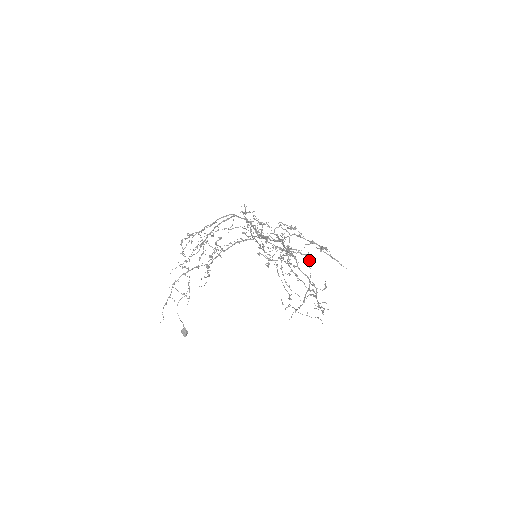
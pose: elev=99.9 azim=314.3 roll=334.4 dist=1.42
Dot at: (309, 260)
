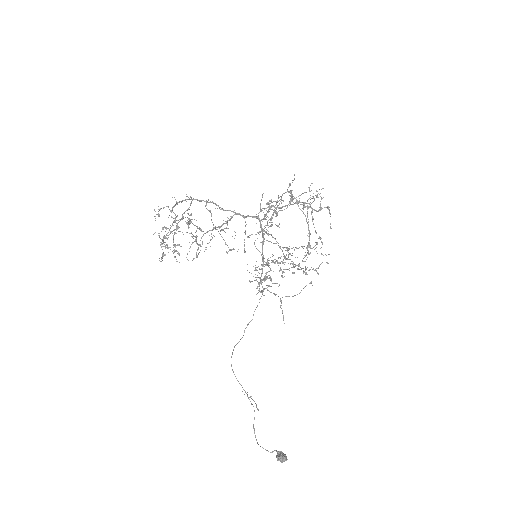
Dot at: (314, 246)
